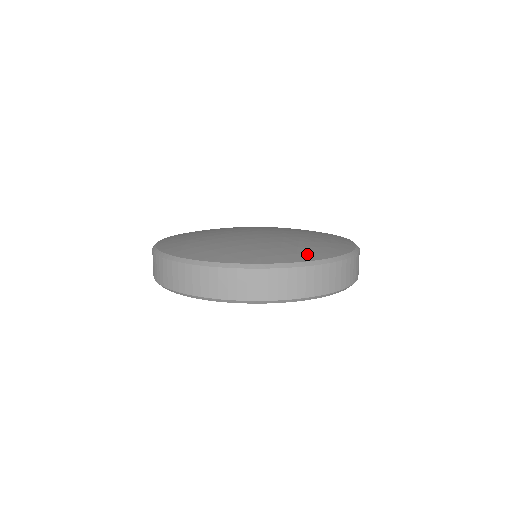
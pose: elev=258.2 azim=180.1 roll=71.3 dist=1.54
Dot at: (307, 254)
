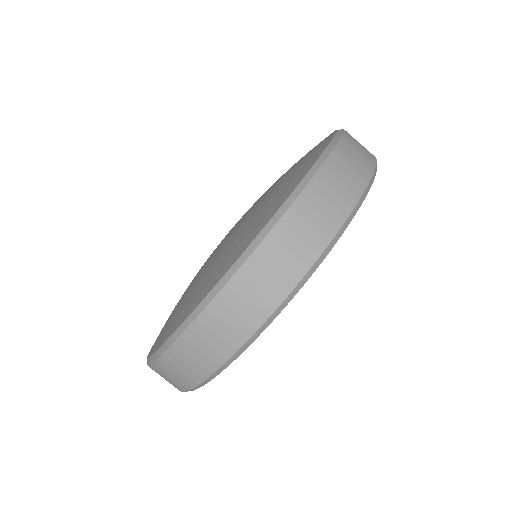
Dot at: (258, 223)
